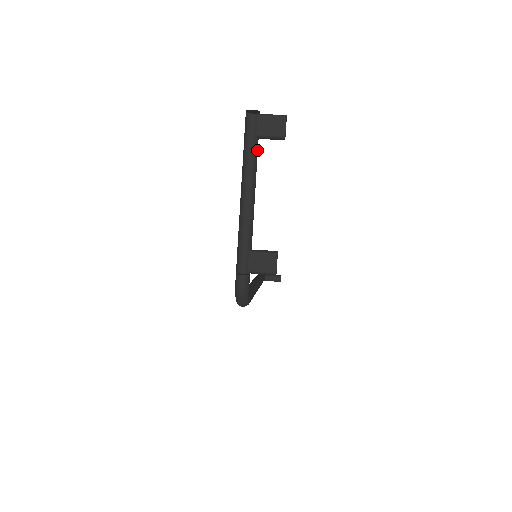
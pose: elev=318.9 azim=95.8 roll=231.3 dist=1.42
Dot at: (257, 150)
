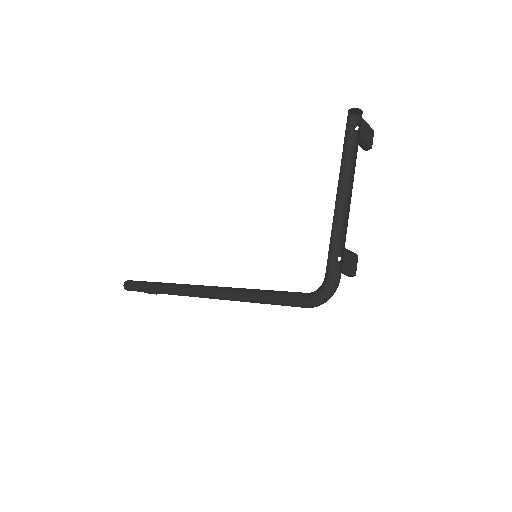
Dot at: (351, 149)
